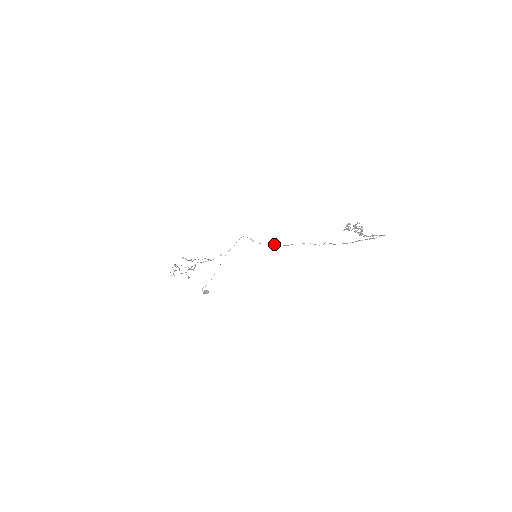
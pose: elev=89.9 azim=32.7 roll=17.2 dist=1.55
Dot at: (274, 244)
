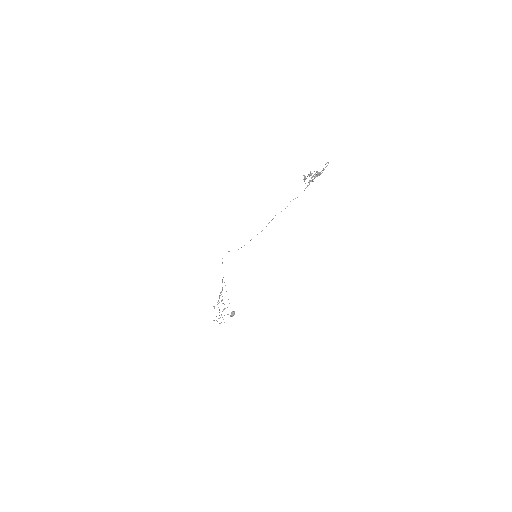
Dot at: occluded
